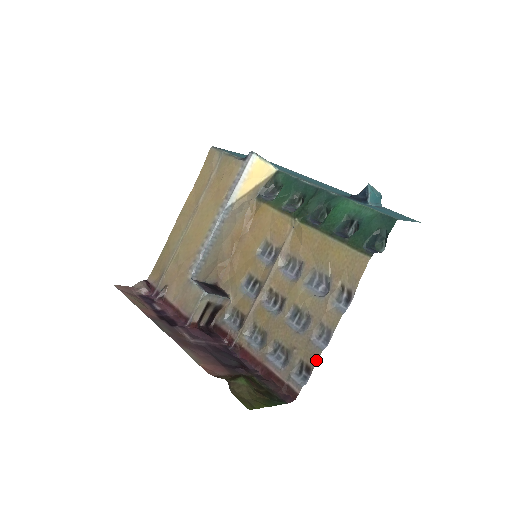
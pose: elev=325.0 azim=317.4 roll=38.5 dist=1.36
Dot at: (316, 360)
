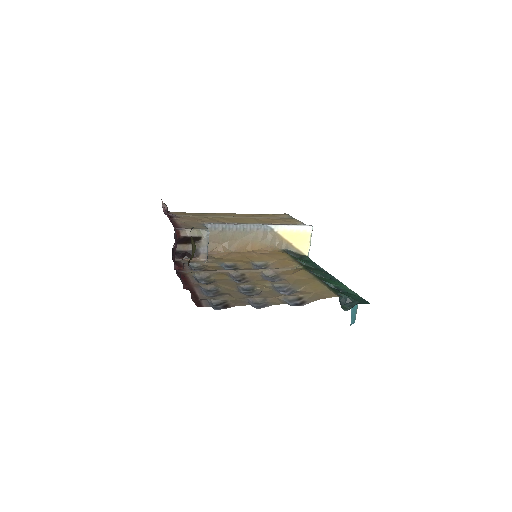
Dot at: (240, 305)
